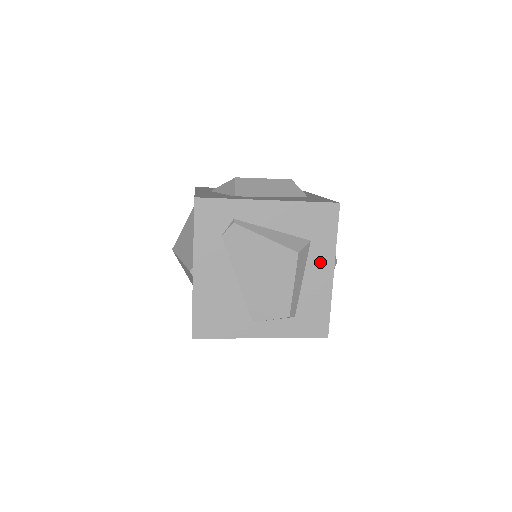
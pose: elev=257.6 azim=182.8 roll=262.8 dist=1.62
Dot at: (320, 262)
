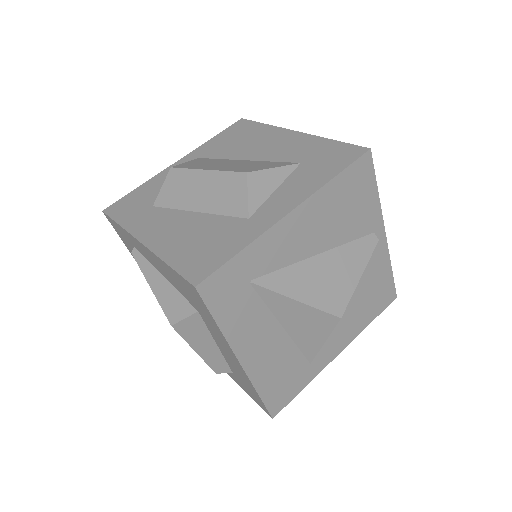
Dot at: (221, 341)
